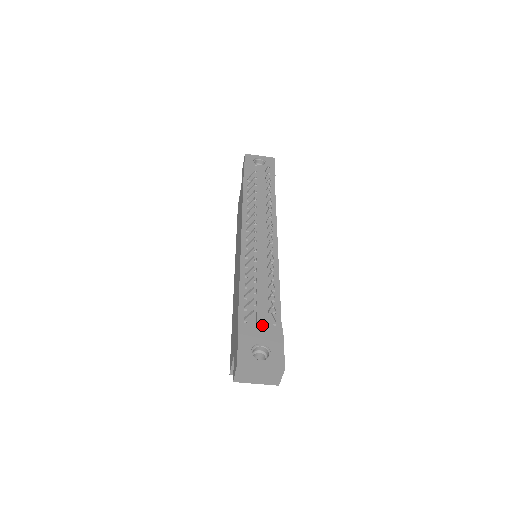
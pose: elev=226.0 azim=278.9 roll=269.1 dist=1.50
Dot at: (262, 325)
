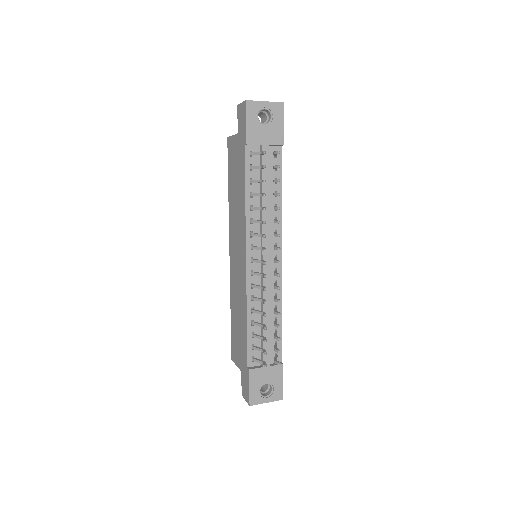
Dot at: (267, 366)
